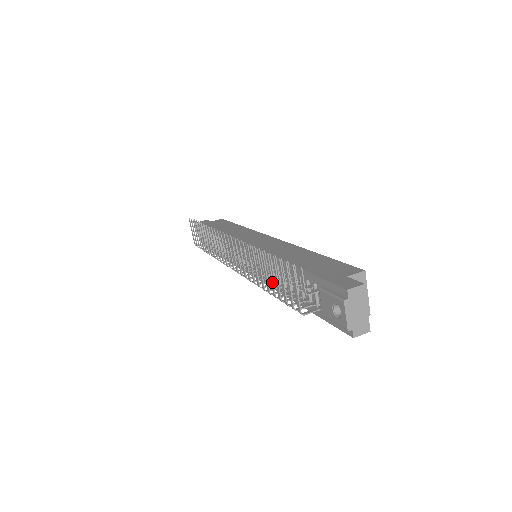
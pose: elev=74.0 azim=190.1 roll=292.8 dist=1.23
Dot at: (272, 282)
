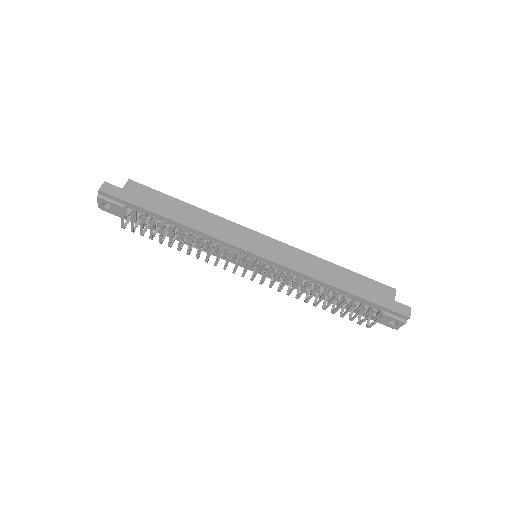
Dot at: occluded
